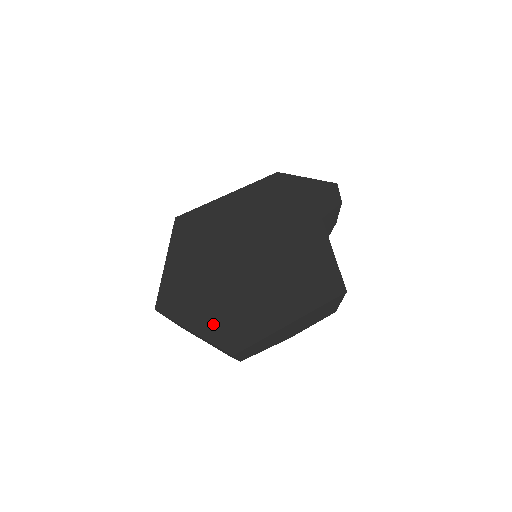
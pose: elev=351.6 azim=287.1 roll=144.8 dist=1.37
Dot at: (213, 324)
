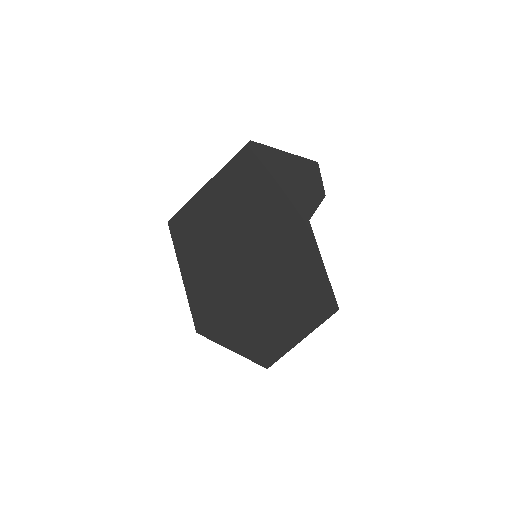
Dot at: (245, 344)
